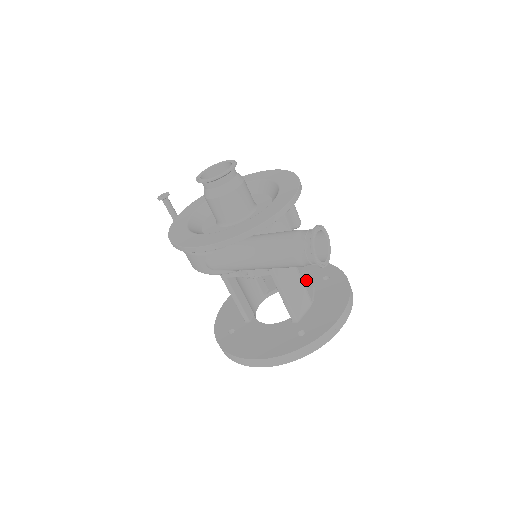
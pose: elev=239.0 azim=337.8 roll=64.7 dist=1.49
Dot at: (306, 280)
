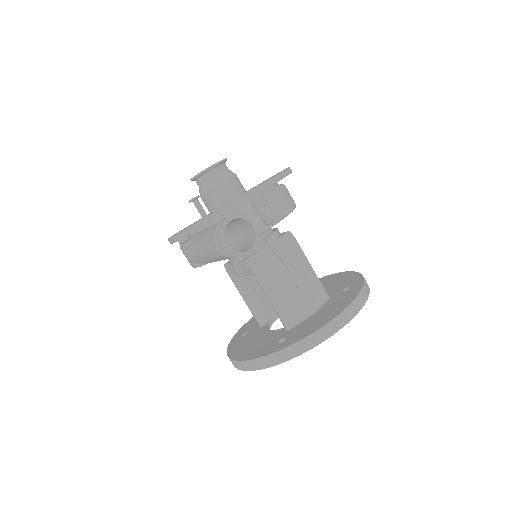
Dot at: (310, 287)
